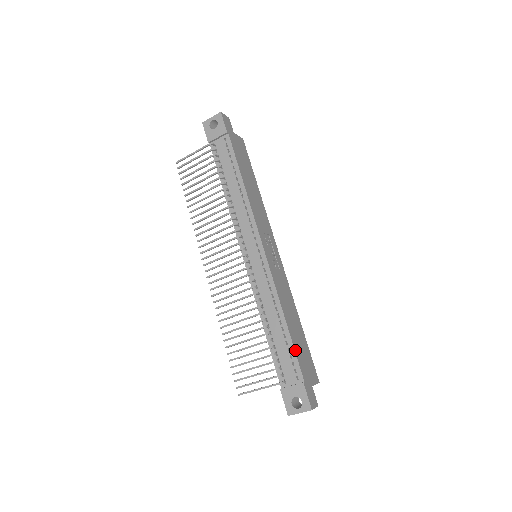
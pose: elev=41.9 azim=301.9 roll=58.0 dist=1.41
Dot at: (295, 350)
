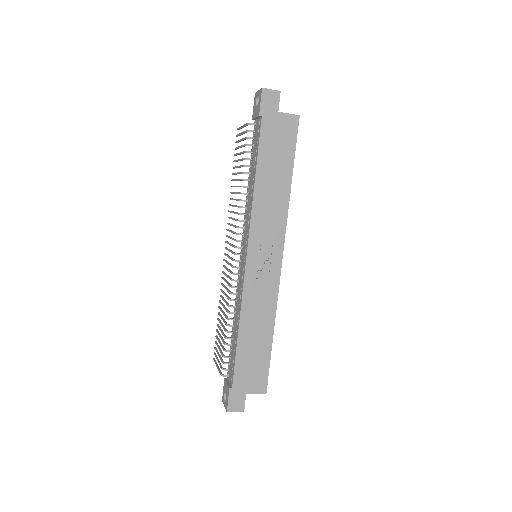
Dot at: (236, 359)
